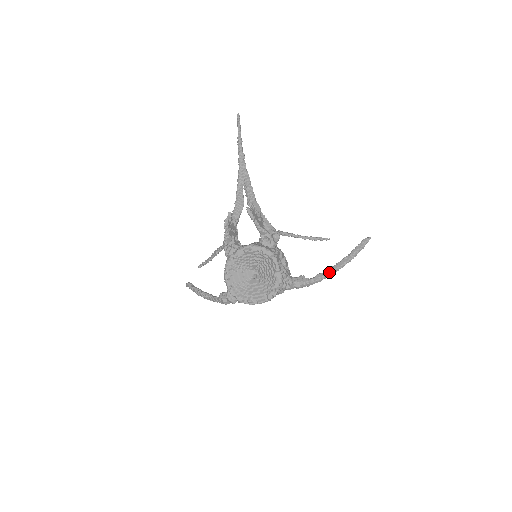
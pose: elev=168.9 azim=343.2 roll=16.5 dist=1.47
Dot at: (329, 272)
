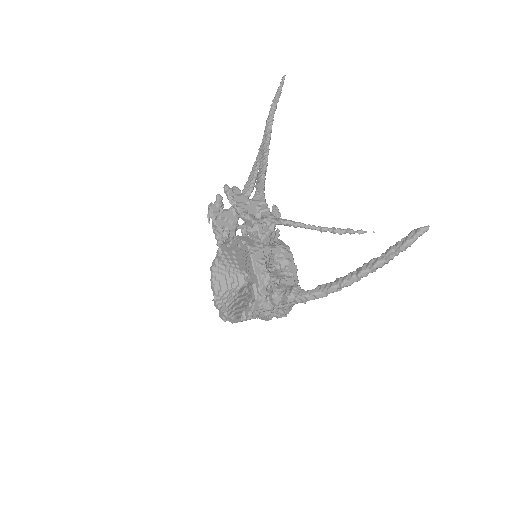
Dot at: (338, 282)
